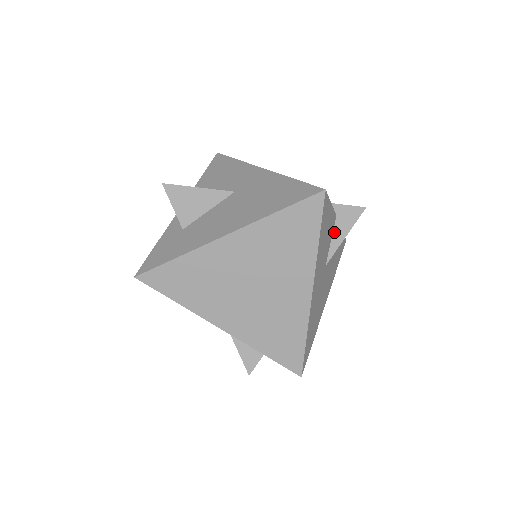
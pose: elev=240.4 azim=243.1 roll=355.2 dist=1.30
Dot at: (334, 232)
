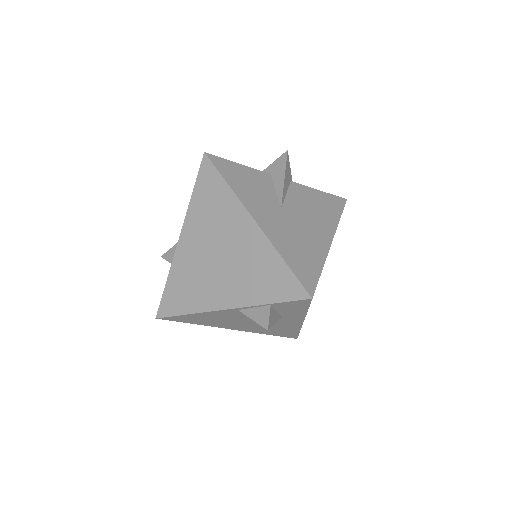
Dot at: (275, 184)
